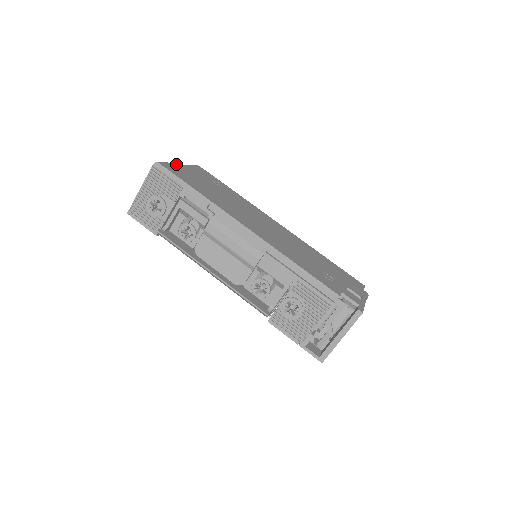
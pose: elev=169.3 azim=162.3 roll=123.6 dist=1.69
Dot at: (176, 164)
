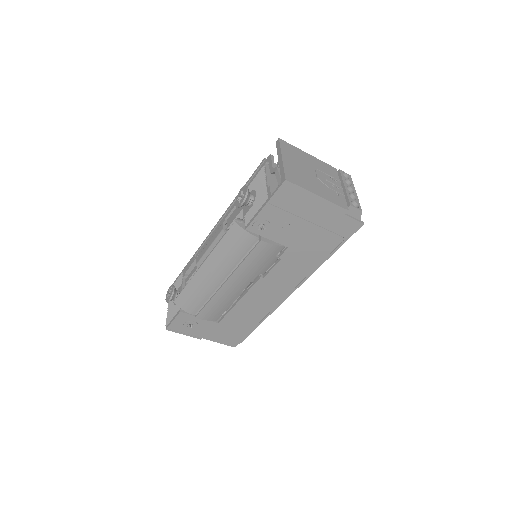
Dot at: occluded
